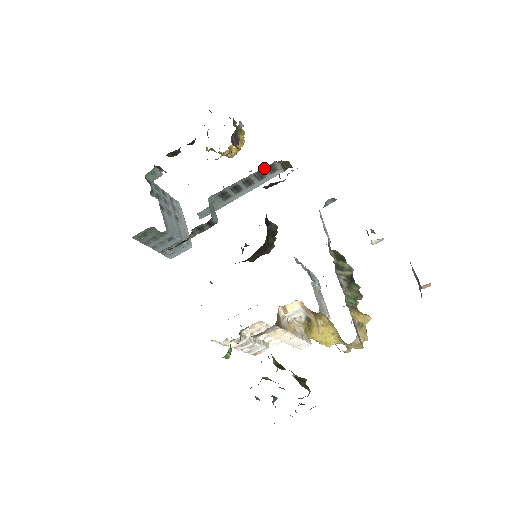
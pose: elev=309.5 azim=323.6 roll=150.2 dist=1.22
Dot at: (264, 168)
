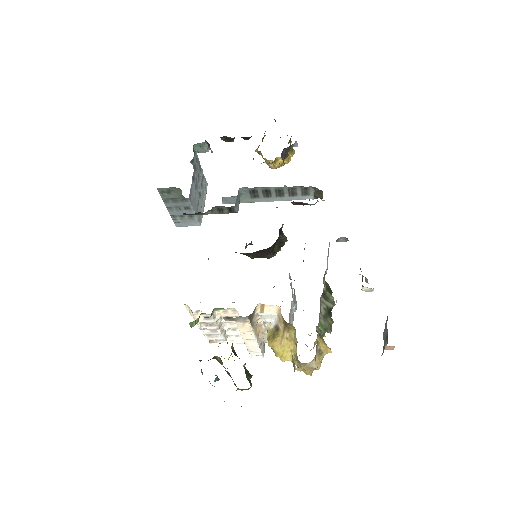
Dot at: (299, 187)
